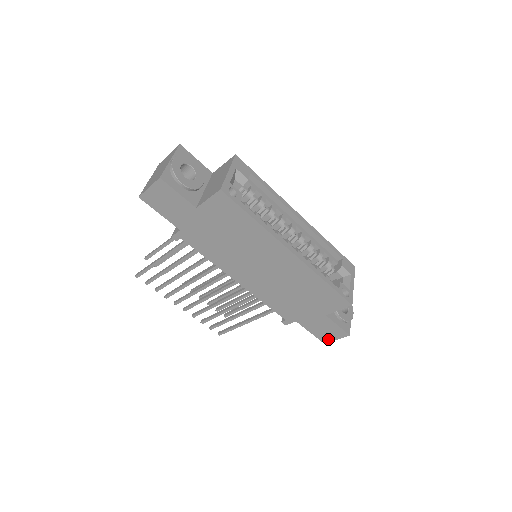
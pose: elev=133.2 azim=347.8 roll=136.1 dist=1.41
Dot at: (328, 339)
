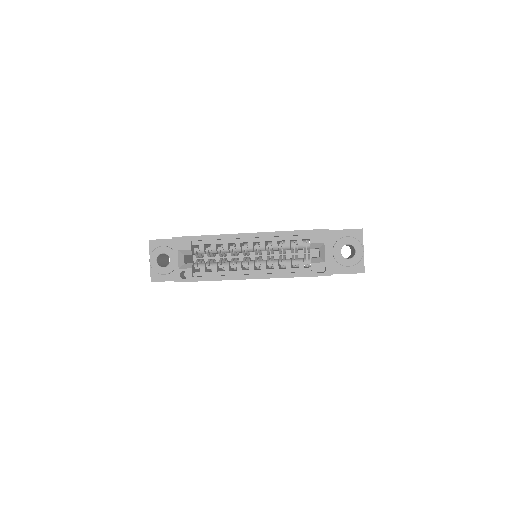
Dot at: occluded
